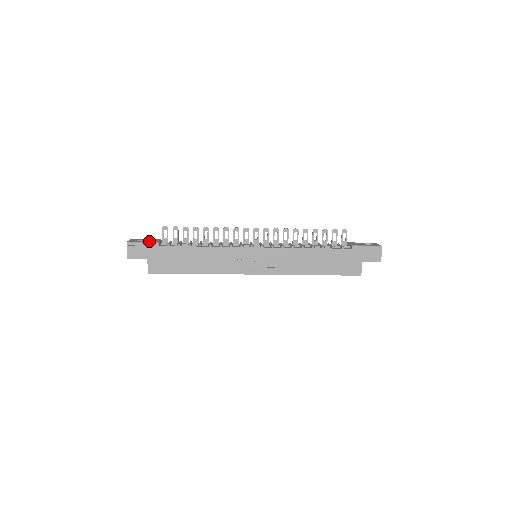
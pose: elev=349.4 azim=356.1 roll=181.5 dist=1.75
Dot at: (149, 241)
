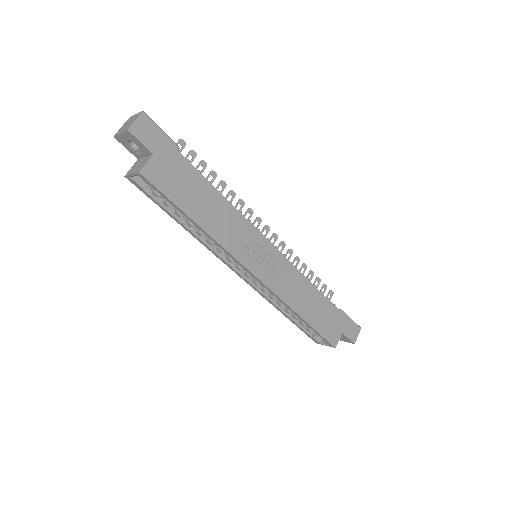
Dot at: occluded
